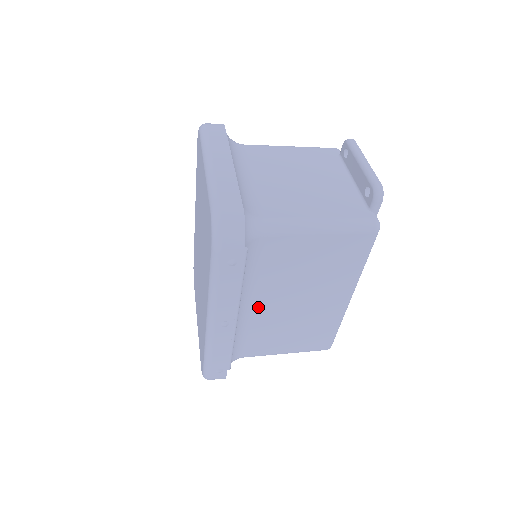
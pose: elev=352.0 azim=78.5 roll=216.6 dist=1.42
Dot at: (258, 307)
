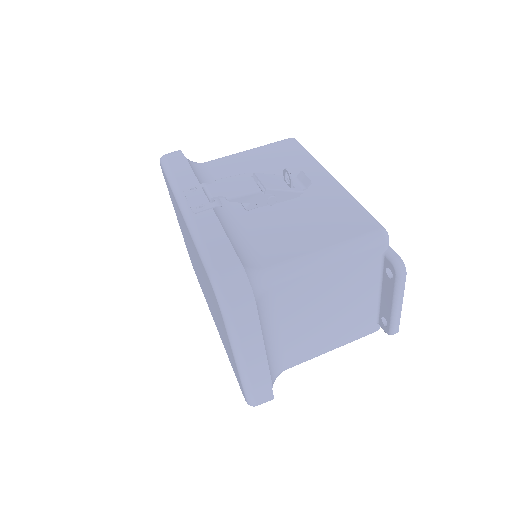
Dot at: occluded
